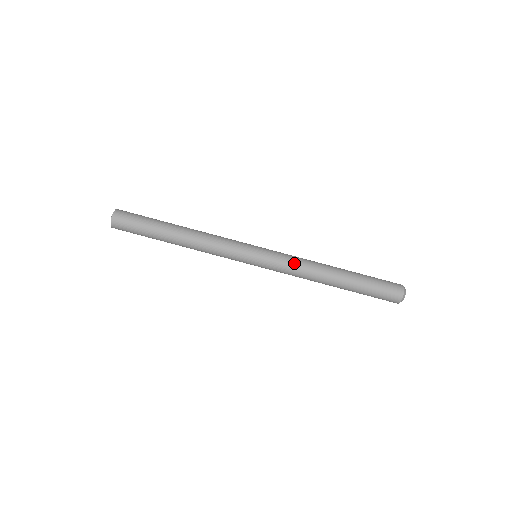
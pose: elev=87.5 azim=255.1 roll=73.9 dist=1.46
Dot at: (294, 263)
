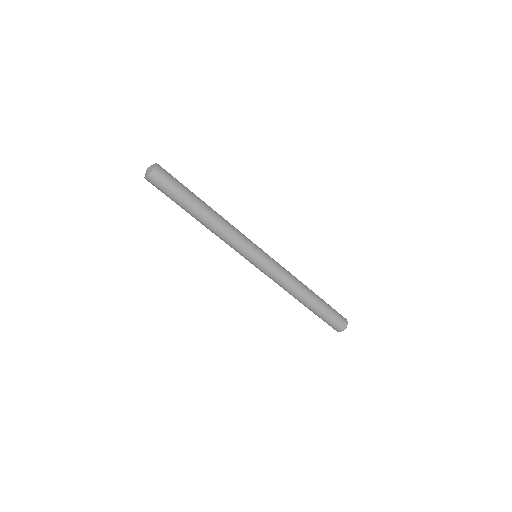
Dot at: (279, 281)
